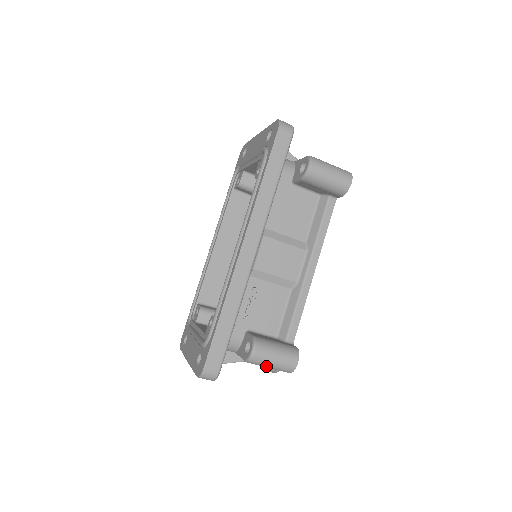
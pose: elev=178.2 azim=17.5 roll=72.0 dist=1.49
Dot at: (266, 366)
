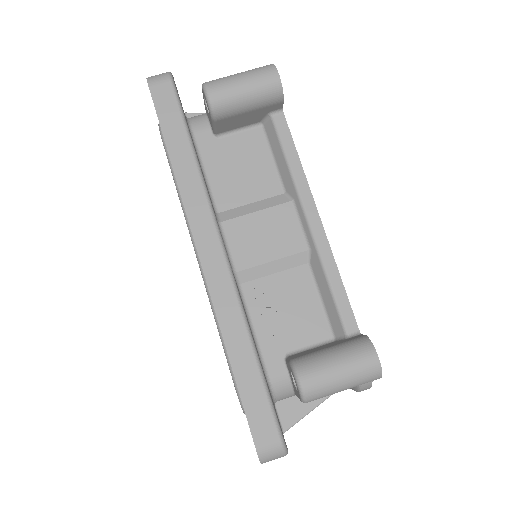
Dot at: (336, 391)
